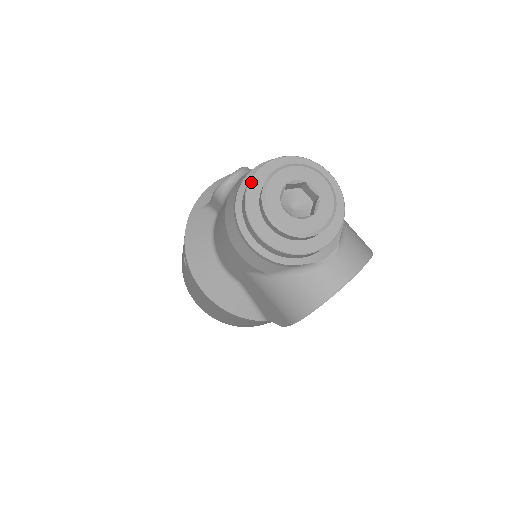
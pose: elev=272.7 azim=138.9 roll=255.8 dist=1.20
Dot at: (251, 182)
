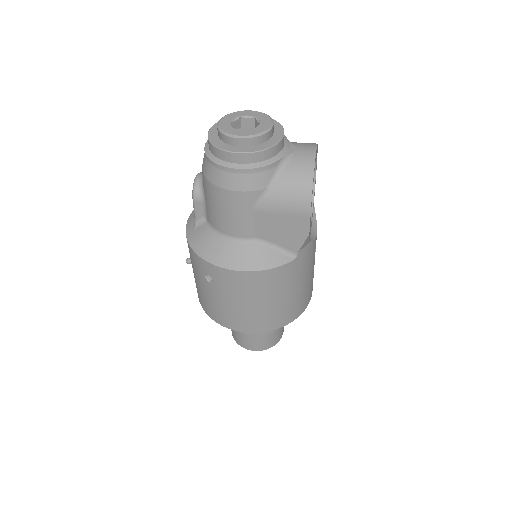
Dot at: (210, 138)
